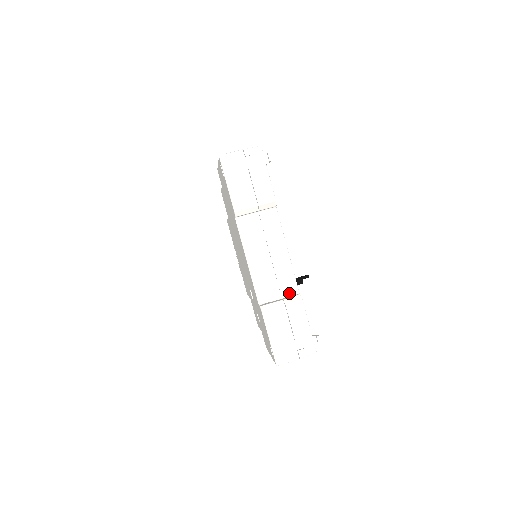
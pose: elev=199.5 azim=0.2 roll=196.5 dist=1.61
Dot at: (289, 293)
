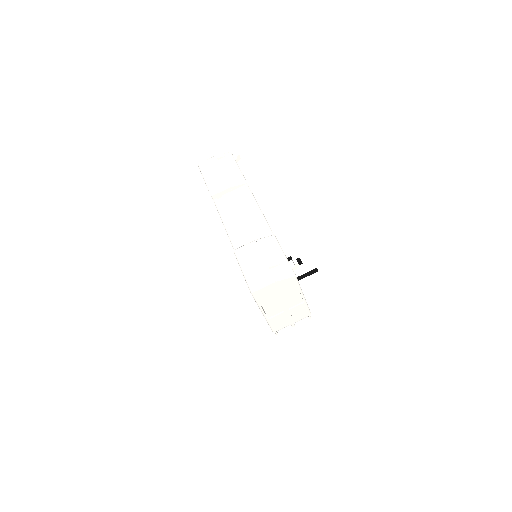
Dot at: occluded
